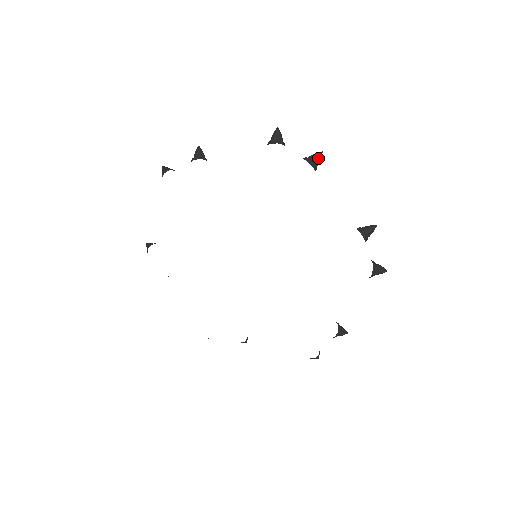
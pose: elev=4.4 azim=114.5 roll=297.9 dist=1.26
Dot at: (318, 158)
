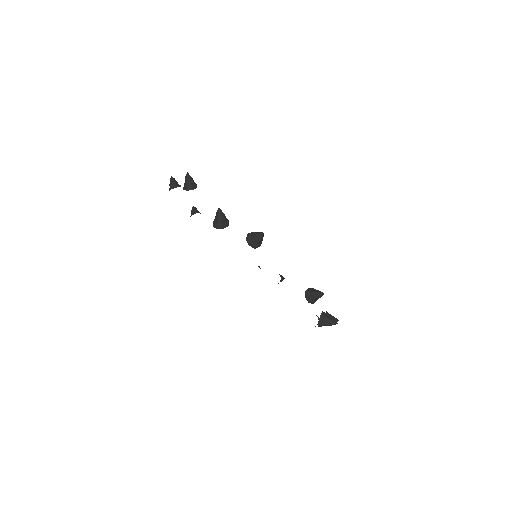
Dot at: (258, 240)
